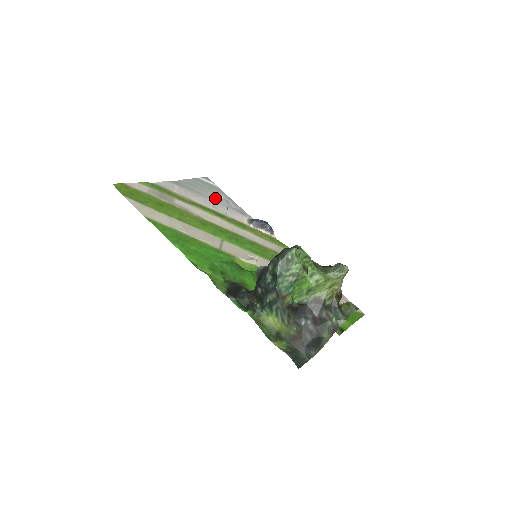
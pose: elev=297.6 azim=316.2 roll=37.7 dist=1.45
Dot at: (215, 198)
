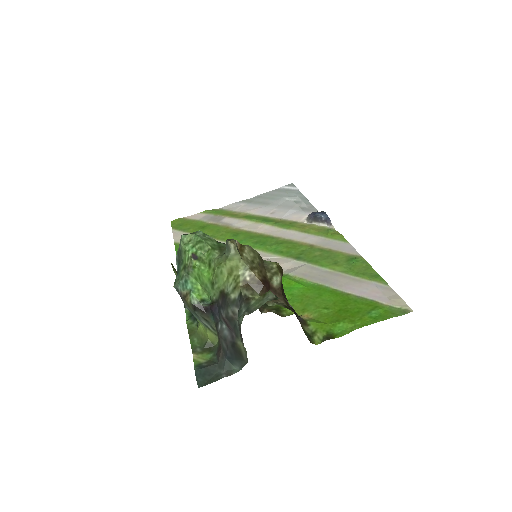
Dot at: (283, 203)
